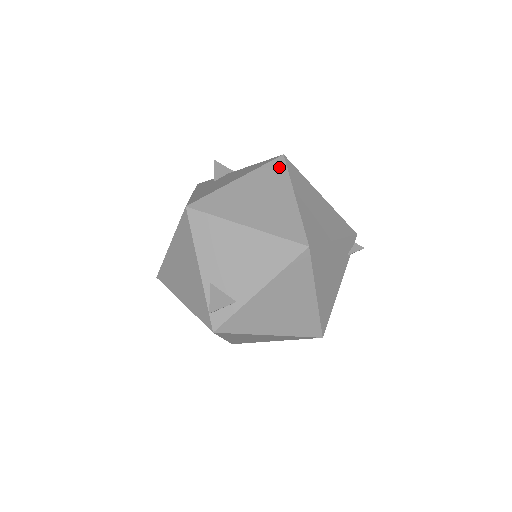
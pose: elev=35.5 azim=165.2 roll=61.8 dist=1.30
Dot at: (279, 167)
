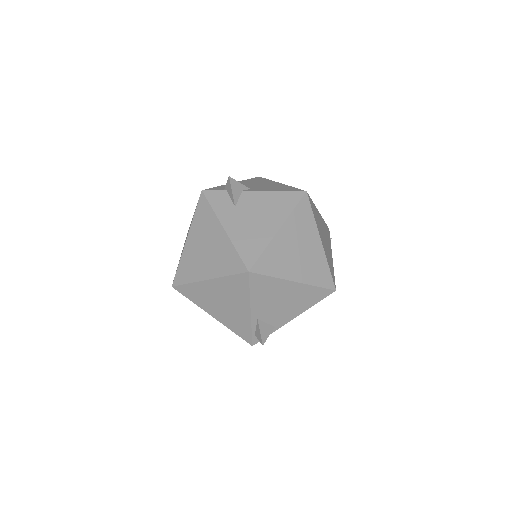
Dot at: (306, 209)
